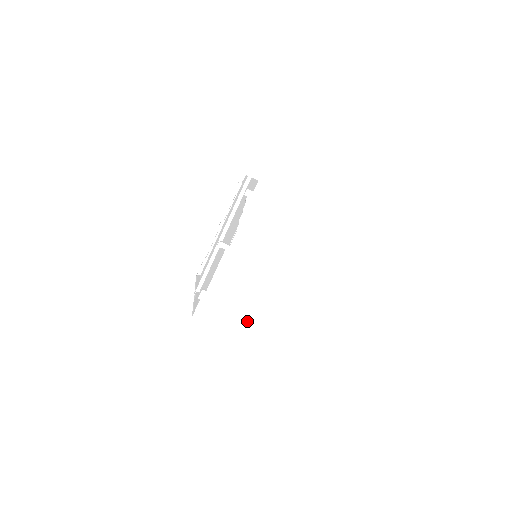
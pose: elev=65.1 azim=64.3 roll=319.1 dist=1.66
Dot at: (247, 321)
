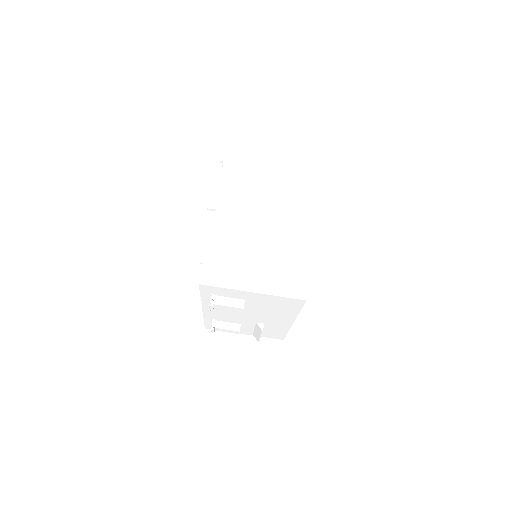
Dot at: (260, 275)
